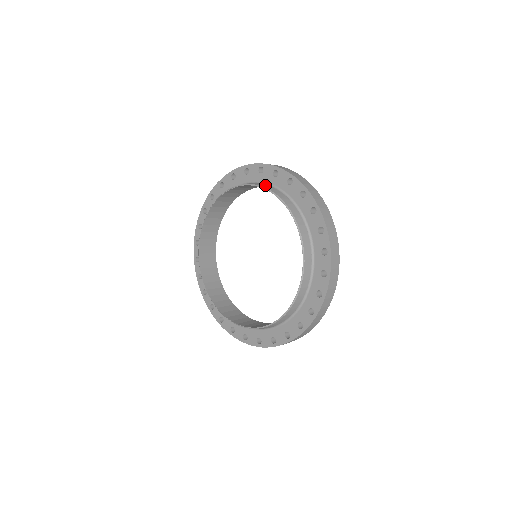
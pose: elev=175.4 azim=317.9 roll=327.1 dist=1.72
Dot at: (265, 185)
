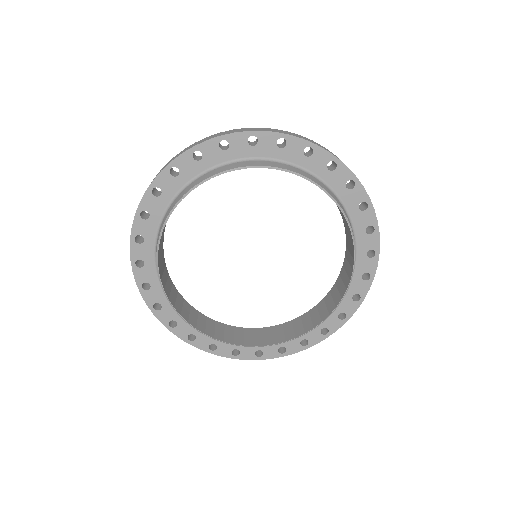
Dot at: (247, 163)
